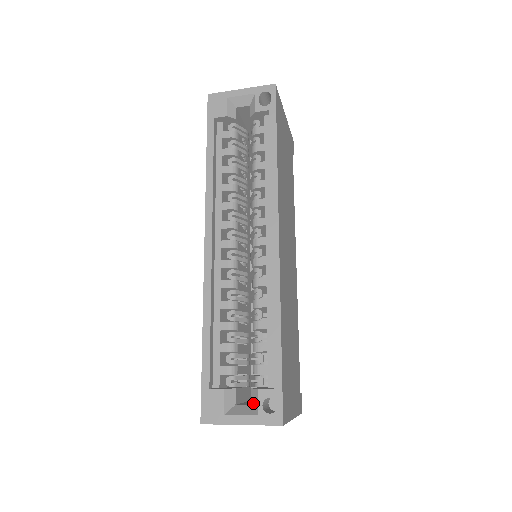
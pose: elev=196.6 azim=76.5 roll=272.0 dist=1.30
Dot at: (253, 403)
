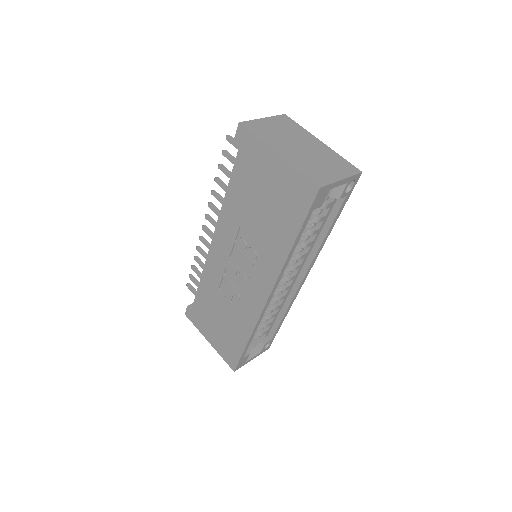
Dot at: (258, 348)
